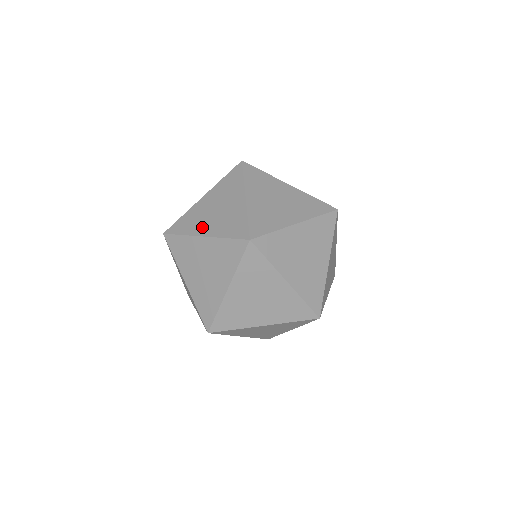
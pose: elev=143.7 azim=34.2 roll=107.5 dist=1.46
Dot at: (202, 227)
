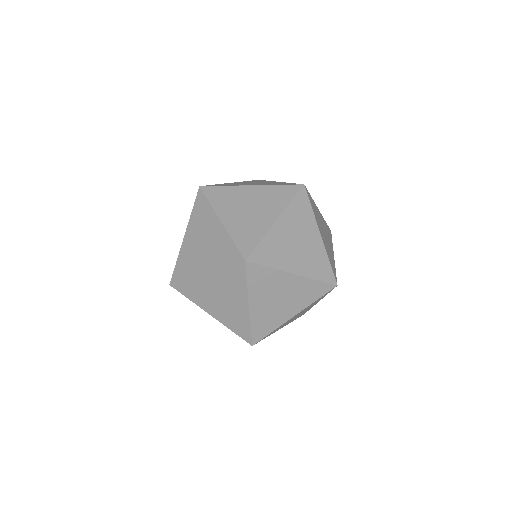
Dot at: (227, 212)
